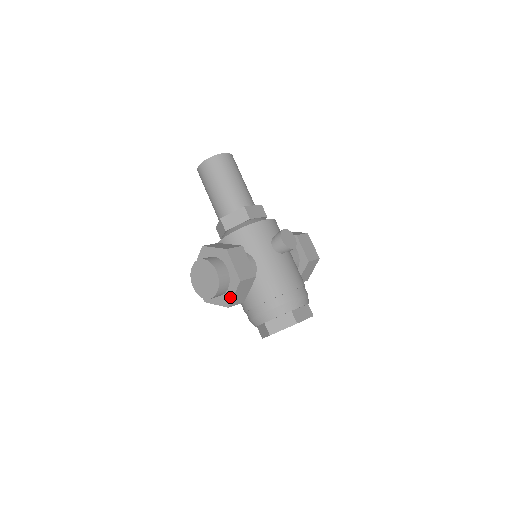
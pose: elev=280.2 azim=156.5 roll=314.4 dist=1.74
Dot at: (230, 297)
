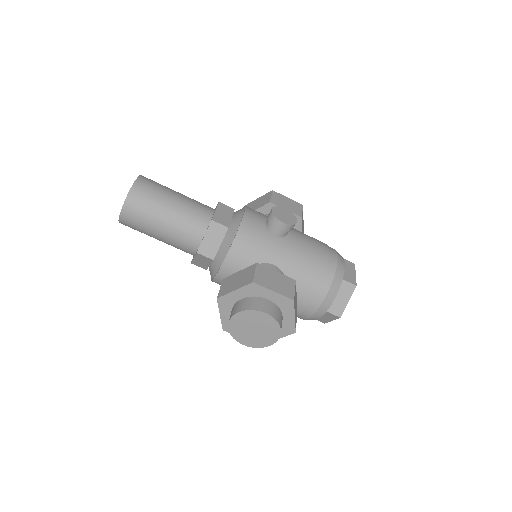
Dot at: (291, 322)
